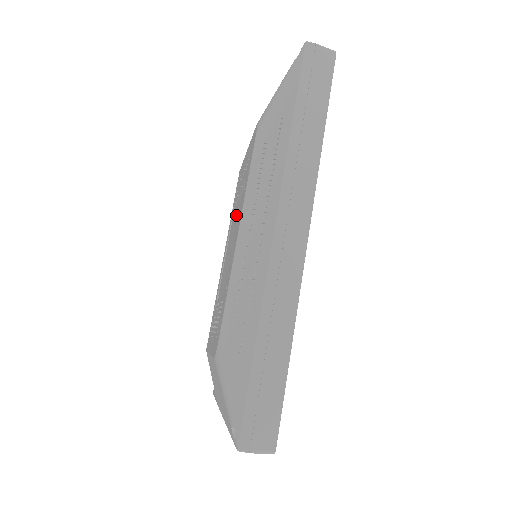
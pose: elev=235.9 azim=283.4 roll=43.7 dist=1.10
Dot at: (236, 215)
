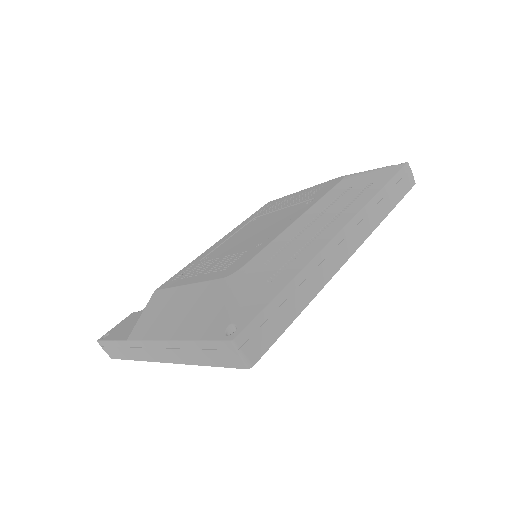
Dot at: (273, 216)
